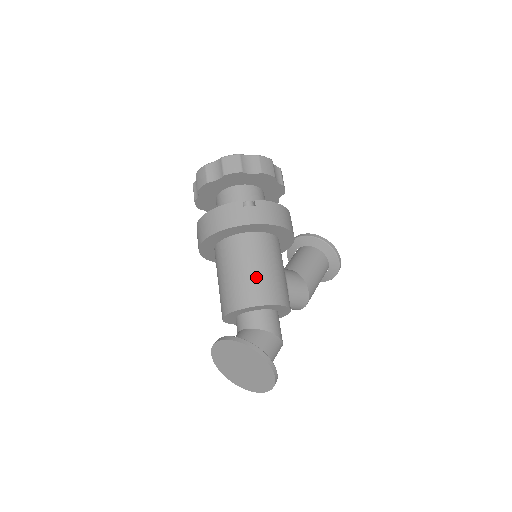
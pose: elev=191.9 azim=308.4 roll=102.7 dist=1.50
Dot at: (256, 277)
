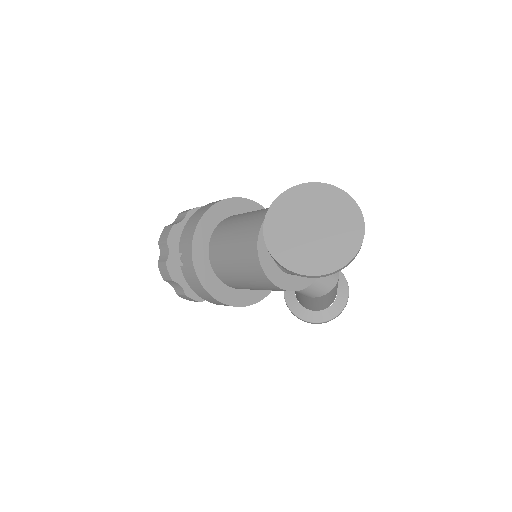
Dot at: occluded
